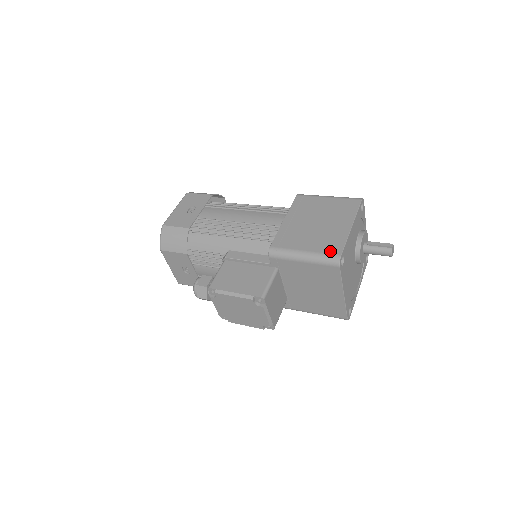
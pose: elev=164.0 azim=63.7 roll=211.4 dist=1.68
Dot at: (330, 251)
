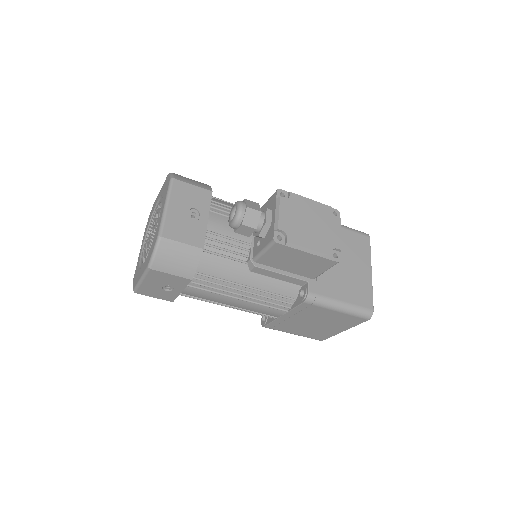
Dot at: occluded
